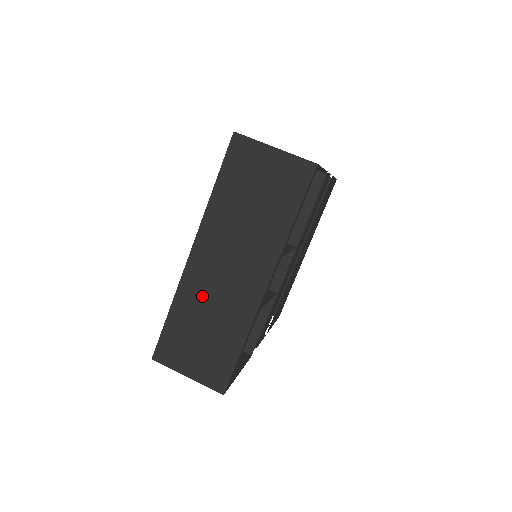
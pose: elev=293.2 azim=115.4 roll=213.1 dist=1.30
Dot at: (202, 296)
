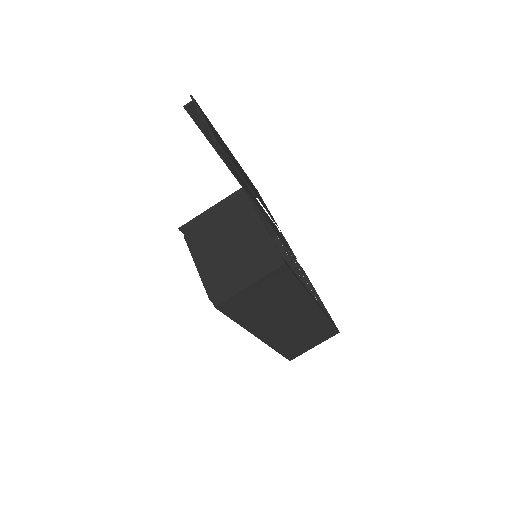
Dot at: (287, 336)
